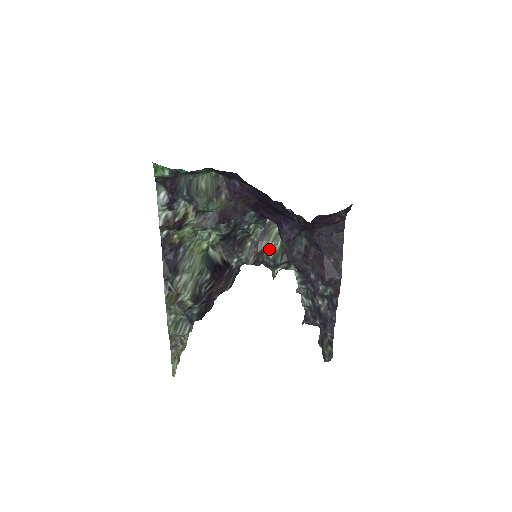
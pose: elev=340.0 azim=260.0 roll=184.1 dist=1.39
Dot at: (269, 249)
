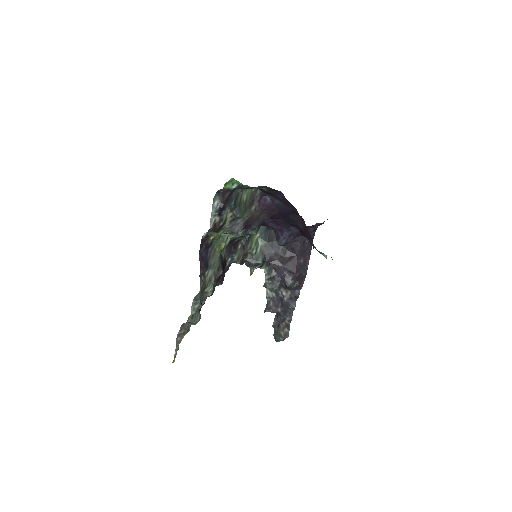
Dot at: (252, 251)
